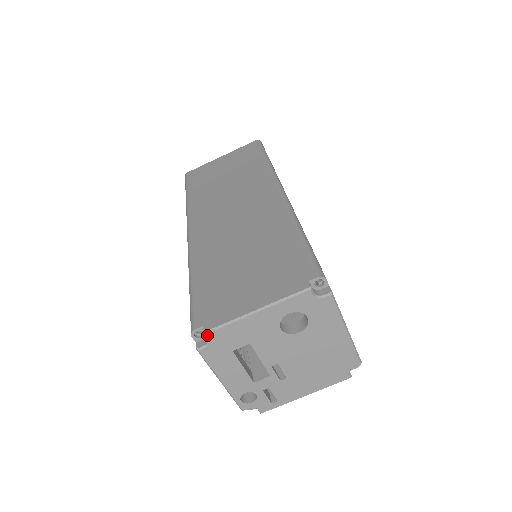
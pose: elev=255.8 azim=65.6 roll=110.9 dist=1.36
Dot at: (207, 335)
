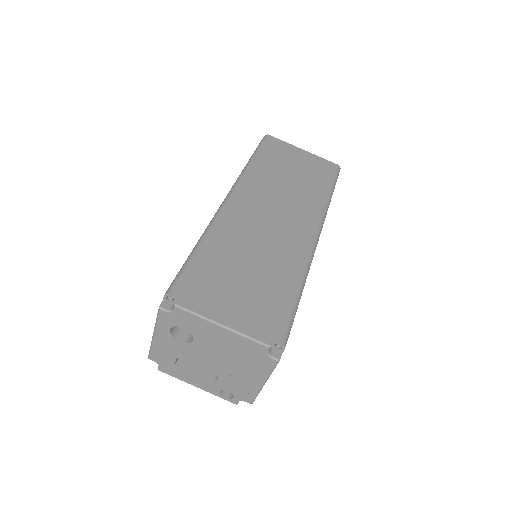
Dot at: (150, 359)
